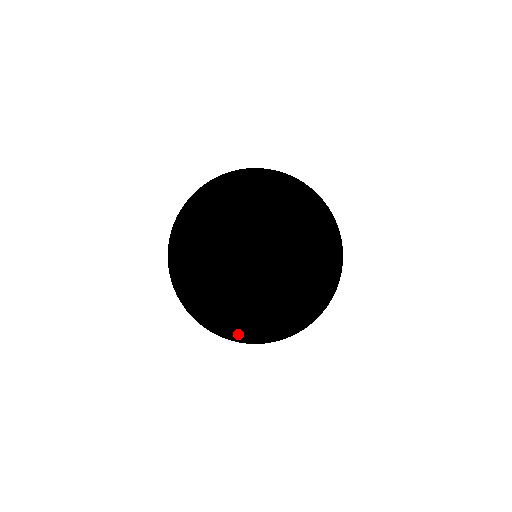
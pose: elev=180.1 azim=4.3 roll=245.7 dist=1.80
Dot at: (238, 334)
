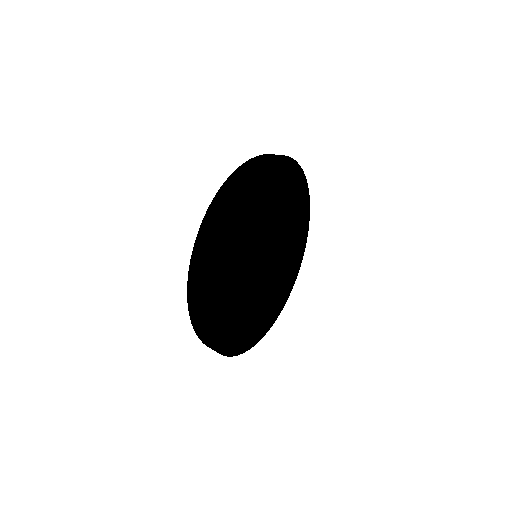
Dot at: (255, 338)
